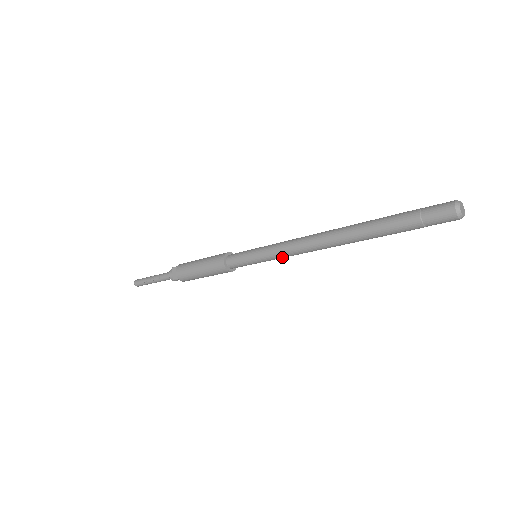
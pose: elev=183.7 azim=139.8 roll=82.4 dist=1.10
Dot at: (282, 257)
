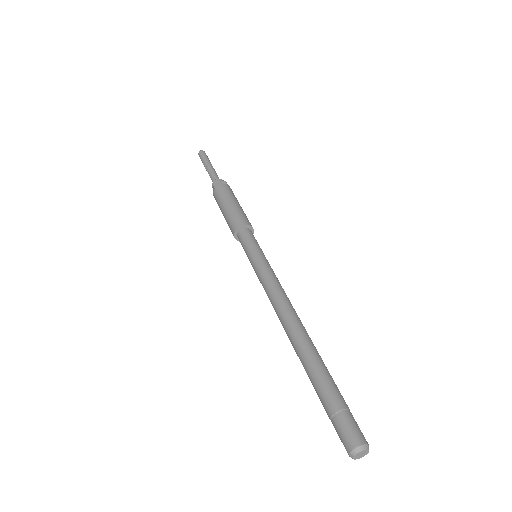
Dot at: occluded
